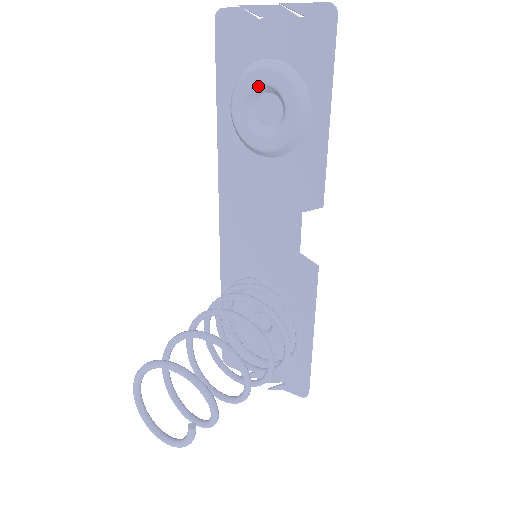
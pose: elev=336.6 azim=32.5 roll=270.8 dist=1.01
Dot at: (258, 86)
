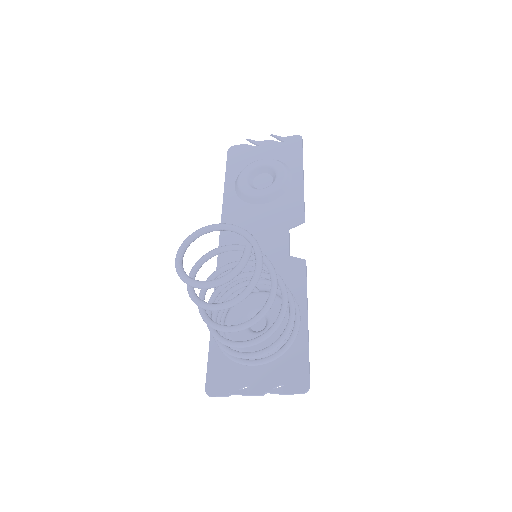
Dot at: (257, 168)
